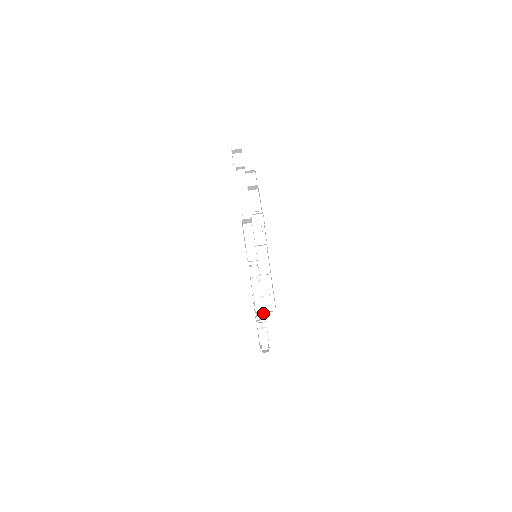
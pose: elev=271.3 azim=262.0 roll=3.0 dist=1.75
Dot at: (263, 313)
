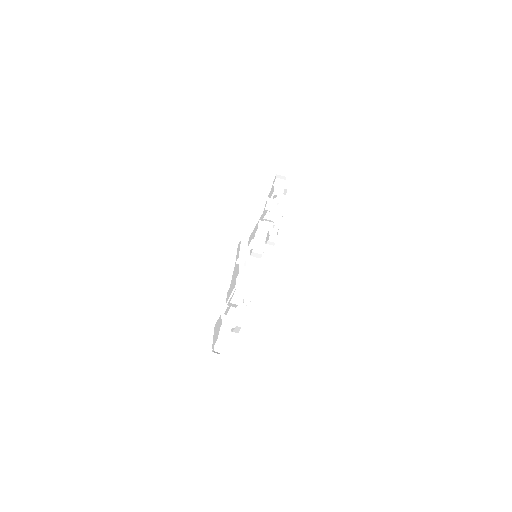
Dot at: (236, 305)
